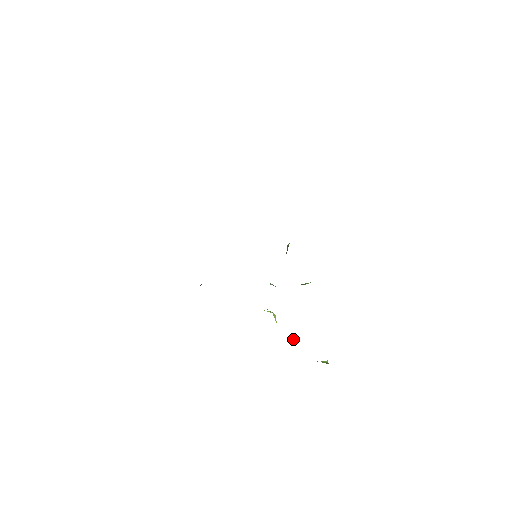
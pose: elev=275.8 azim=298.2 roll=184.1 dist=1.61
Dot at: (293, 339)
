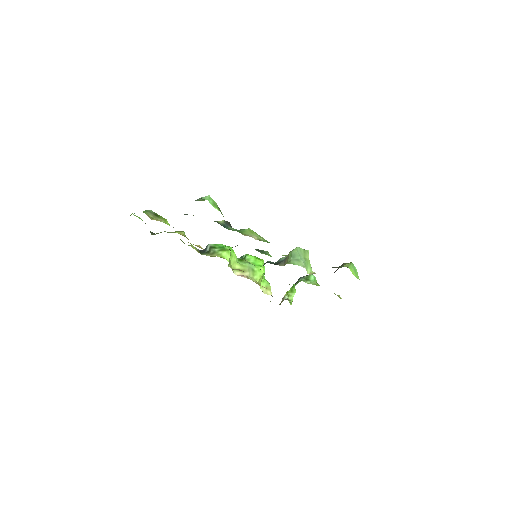
Dot at: (270, 289)
